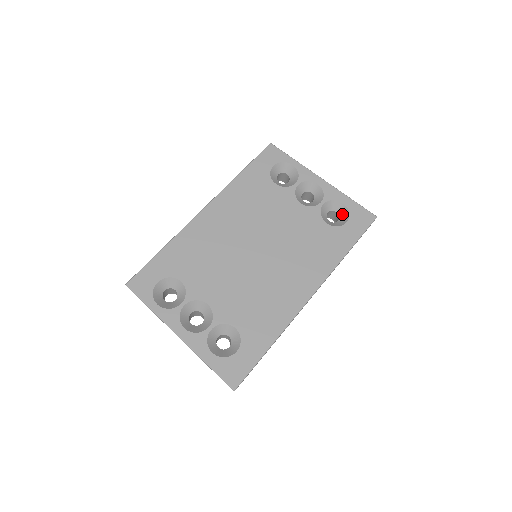
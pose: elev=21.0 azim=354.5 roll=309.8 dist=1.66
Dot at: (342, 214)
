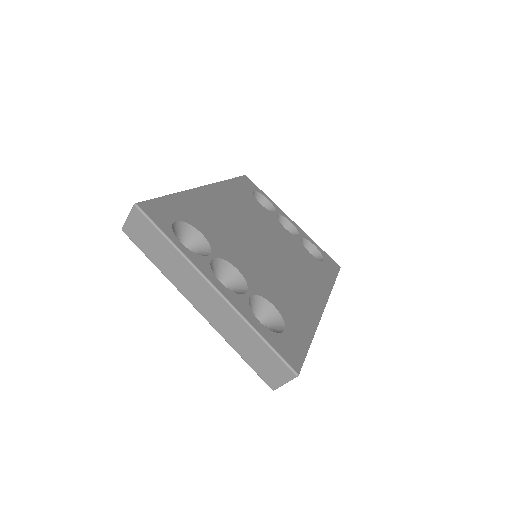
Dot at: (314, 255)
